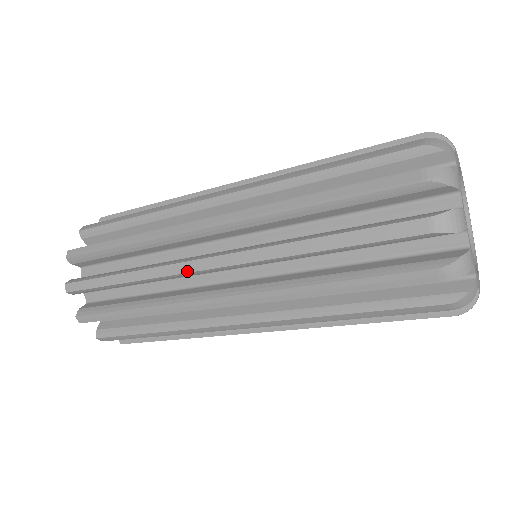
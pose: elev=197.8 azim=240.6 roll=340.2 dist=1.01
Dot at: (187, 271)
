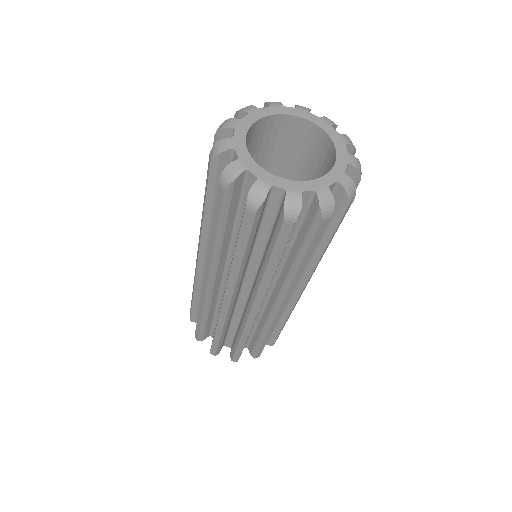
Dot at: occluded
